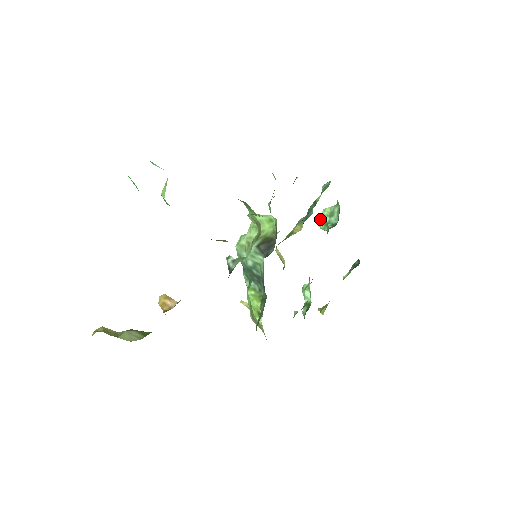
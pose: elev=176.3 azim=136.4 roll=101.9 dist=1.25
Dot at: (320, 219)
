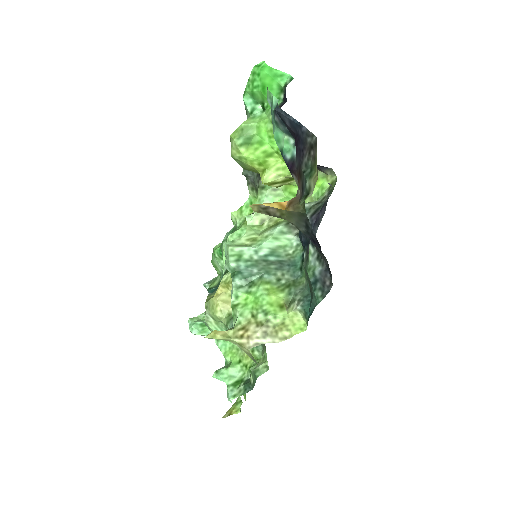
Dot at: (193, 323)
